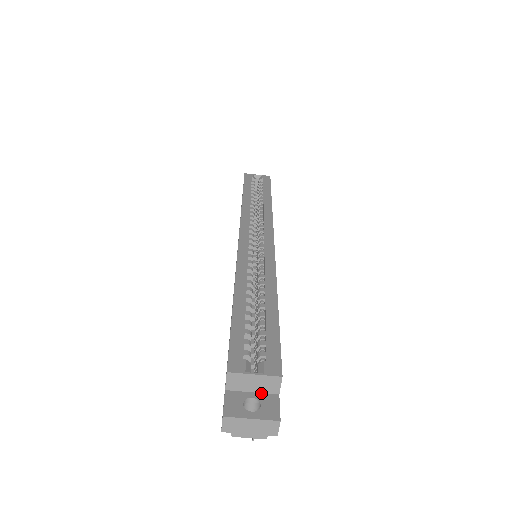
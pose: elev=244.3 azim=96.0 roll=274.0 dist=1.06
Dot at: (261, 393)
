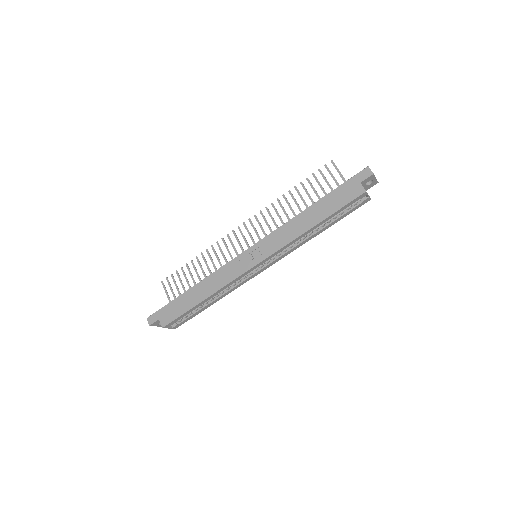
Dot at: occluded
